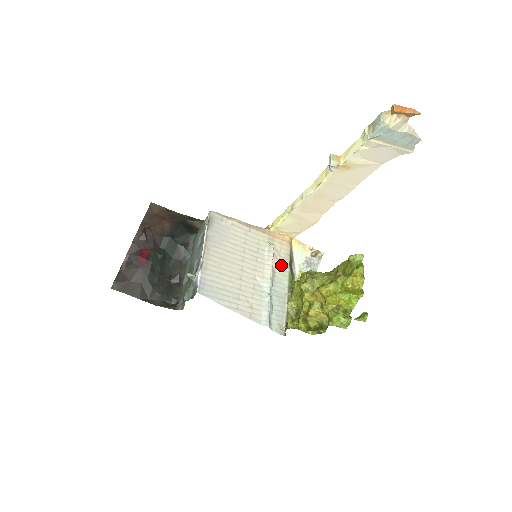
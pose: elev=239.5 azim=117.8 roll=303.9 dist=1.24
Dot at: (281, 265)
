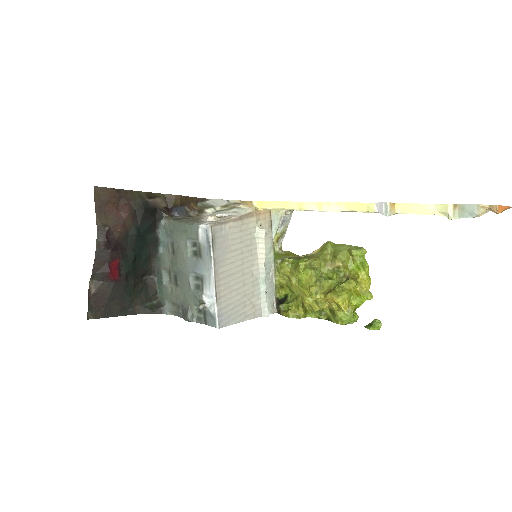
Dot at: (267, 243)
